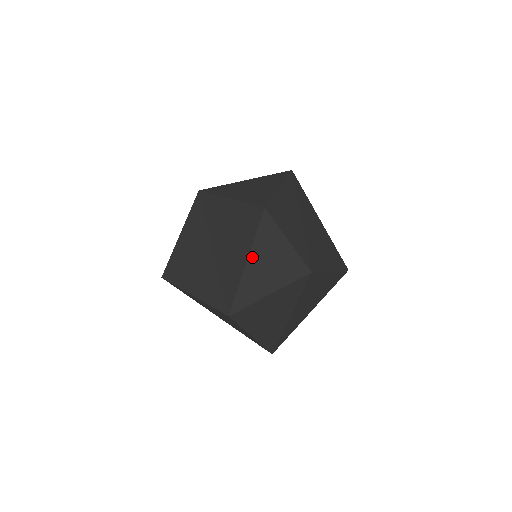
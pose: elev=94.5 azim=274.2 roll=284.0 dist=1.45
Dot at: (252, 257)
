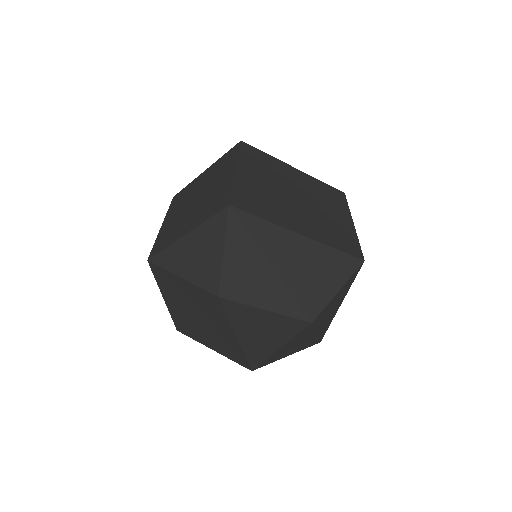
Dot at: (239, 333)
